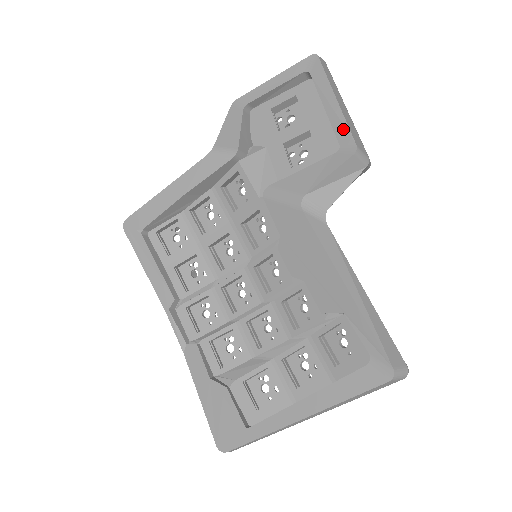
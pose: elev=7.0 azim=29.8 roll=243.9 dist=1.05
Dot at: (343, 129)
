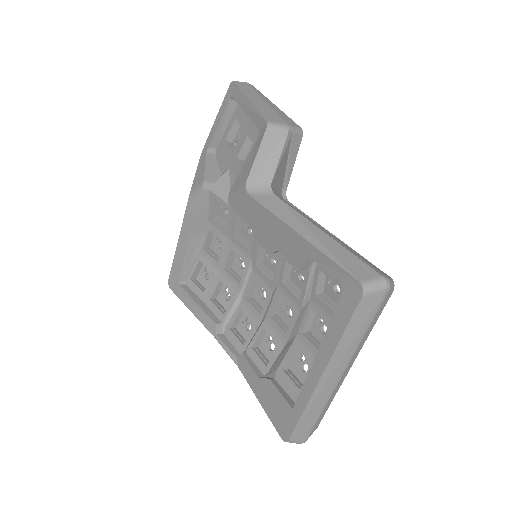
Dot at: (257, 117)
